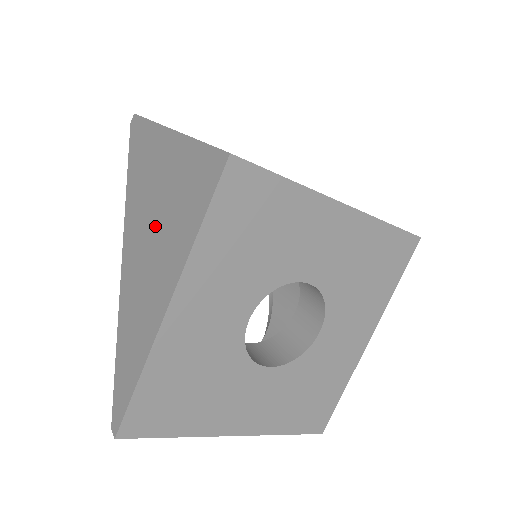
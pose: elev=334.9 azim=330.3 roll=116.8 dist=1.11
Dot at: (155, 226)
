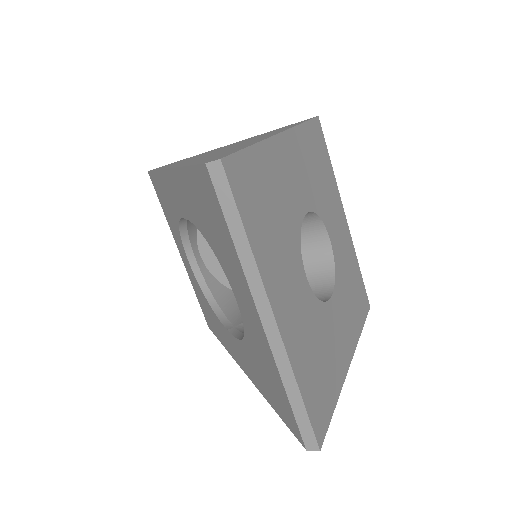
Dot at: (230, 146)
